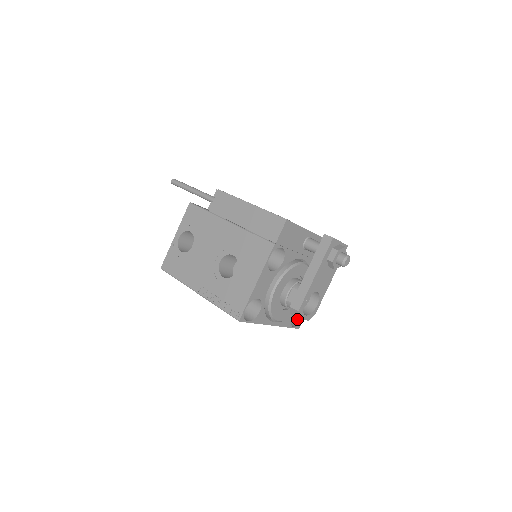
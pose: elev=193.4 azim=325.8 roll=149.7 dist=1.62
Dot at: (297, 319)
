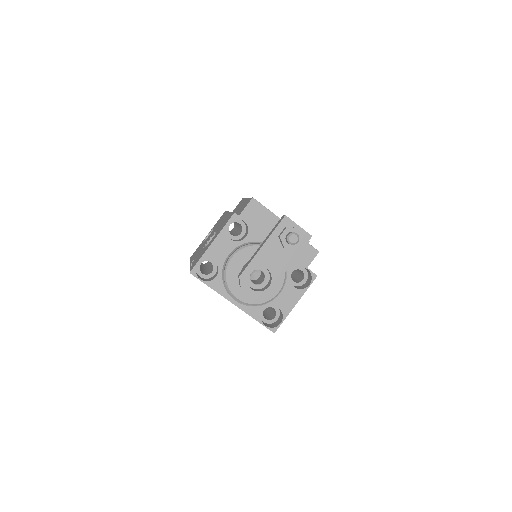
Dot at: (276, 324)
